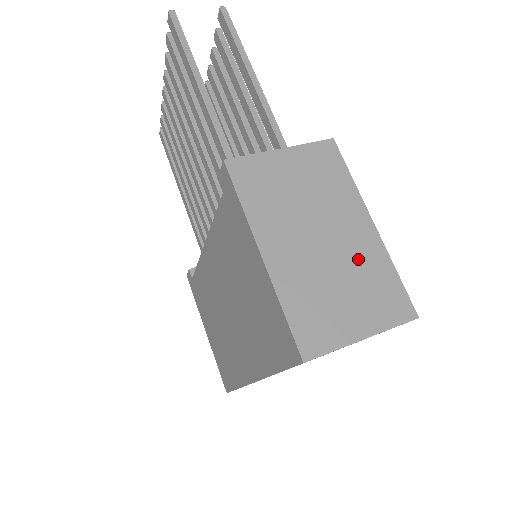
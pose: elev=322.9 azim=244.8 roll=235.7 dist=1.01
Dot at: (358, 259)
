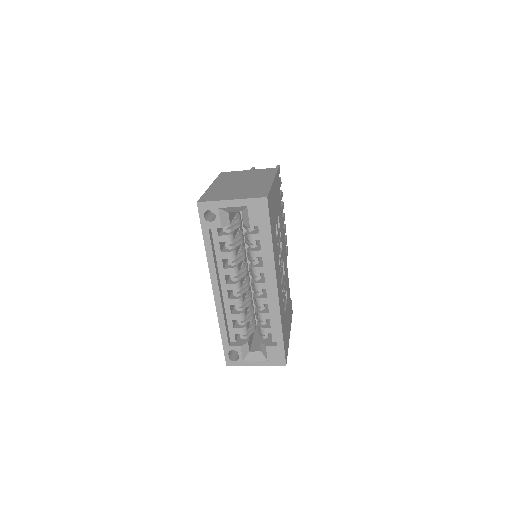
Dot at: (254, 187)
